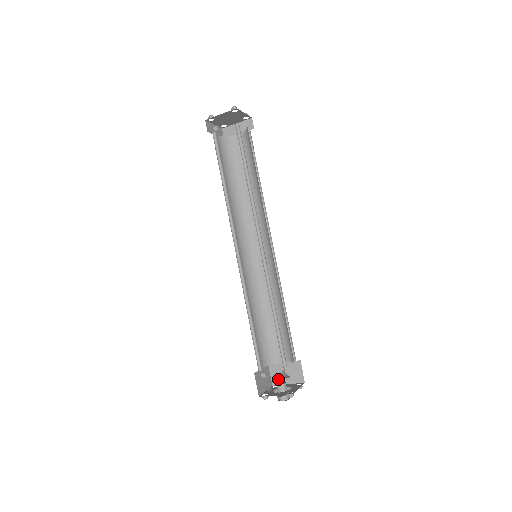
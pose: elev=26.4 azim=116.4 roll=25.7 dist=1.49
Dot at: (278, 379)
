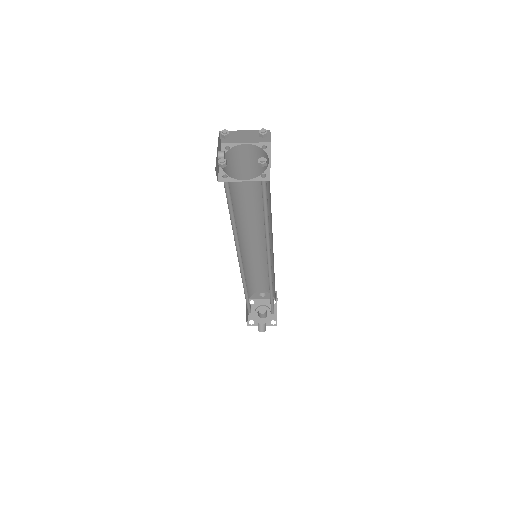
Dot at: (254, 297)
